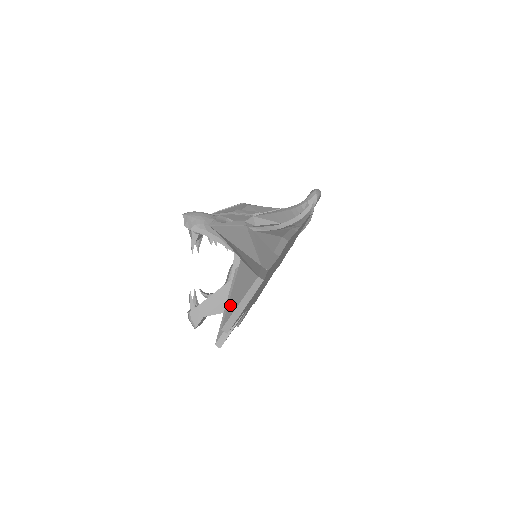
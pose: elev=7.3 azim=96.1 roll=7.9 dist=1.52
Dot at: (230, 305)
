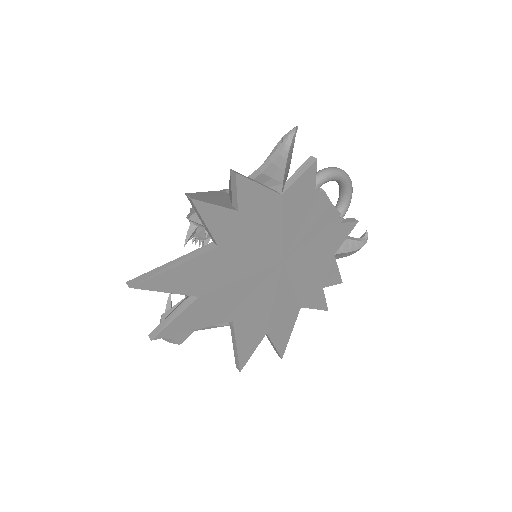
Dot at: occluded
